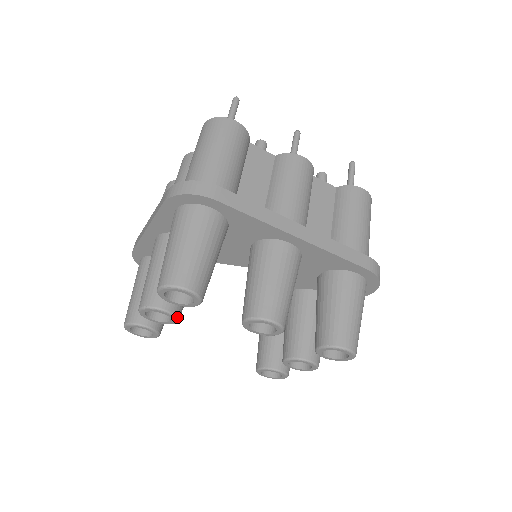
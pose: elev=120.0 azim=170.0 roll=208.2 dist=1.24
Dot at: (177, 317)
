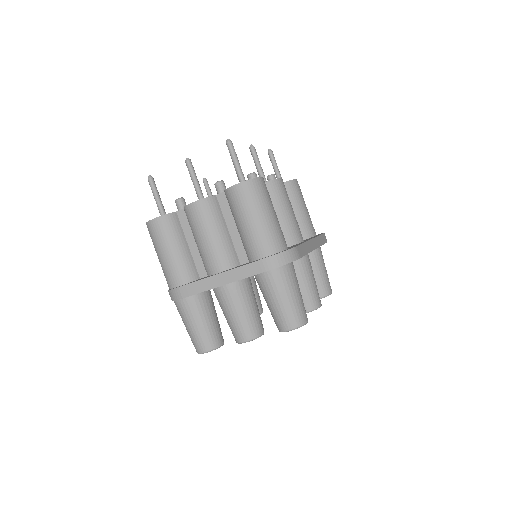
Dot at: occluded
